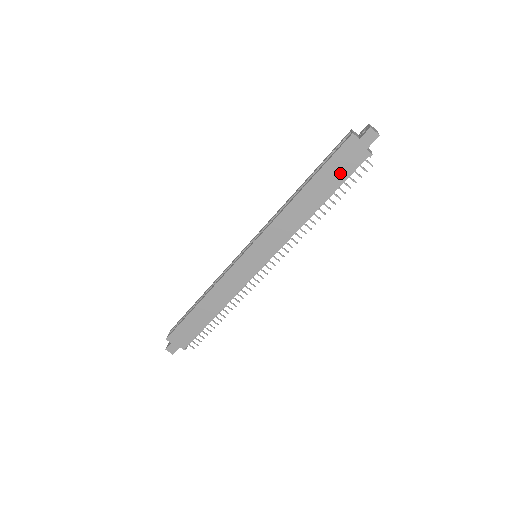
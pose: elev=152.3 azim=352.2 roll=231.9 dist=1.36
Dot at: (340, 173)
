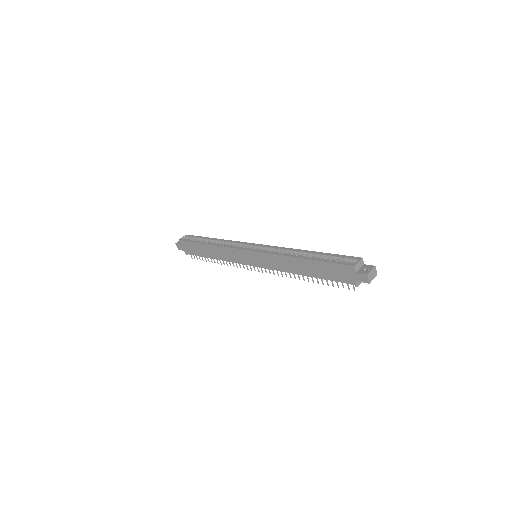
Dot at: (331, 275)
